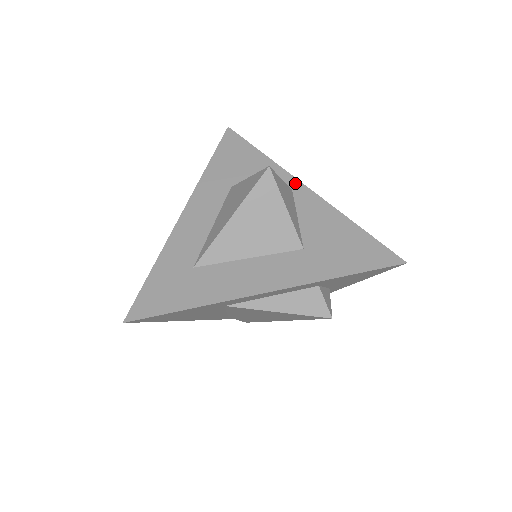
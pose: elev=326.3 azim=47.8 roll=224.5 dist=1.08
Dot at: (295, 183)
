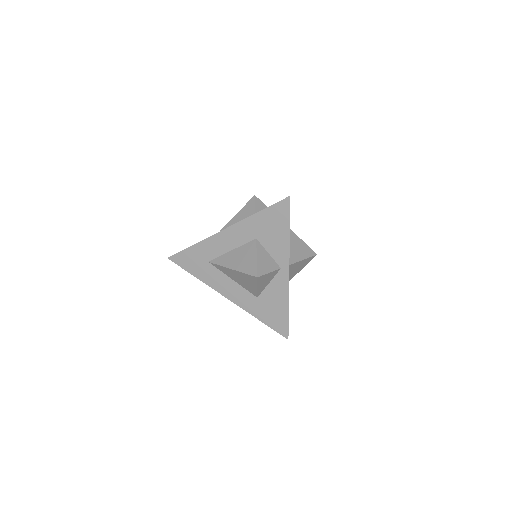
Dot at: (286, 266)
